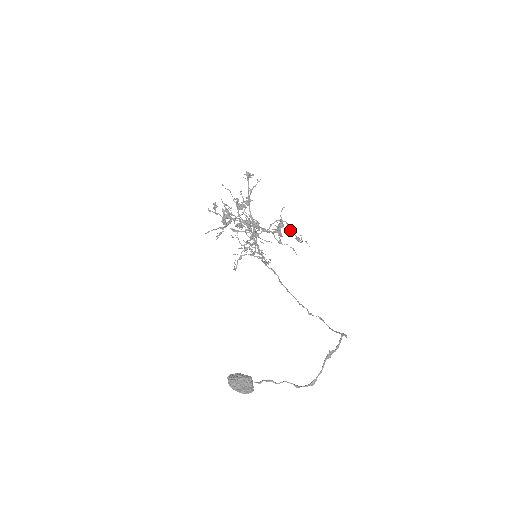
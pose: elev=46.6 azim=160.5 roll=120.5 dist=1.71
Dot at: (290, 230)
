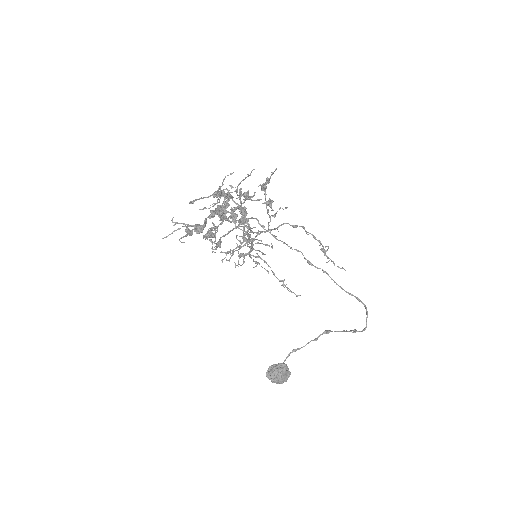
Dot at: occluded
